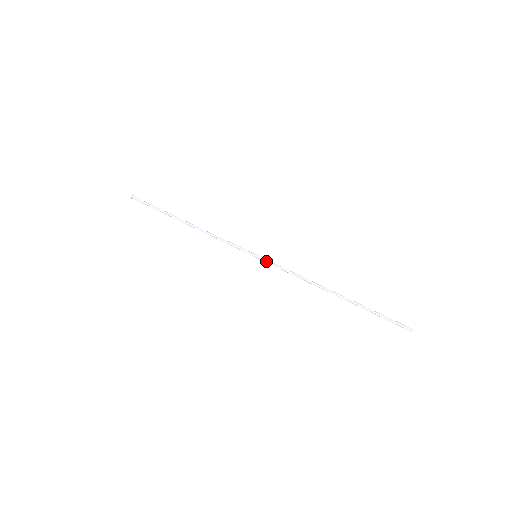
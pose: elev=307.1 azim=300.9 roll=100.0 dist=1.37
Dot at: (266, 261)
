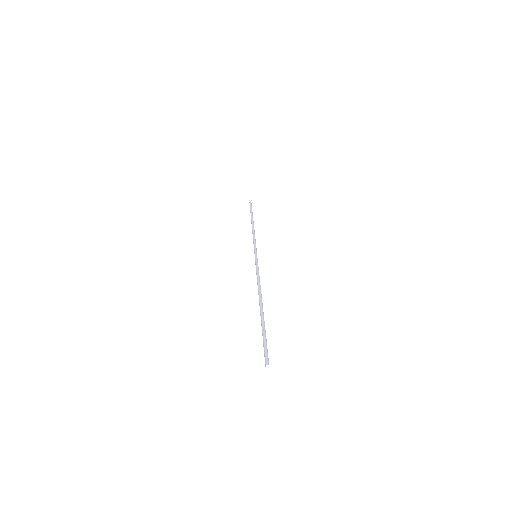
Dot at: (256, 260)
